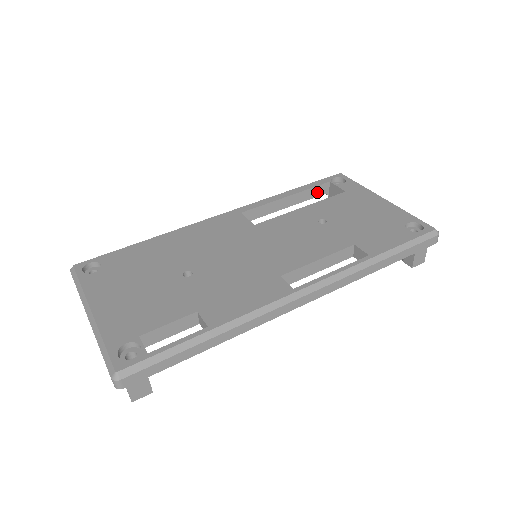
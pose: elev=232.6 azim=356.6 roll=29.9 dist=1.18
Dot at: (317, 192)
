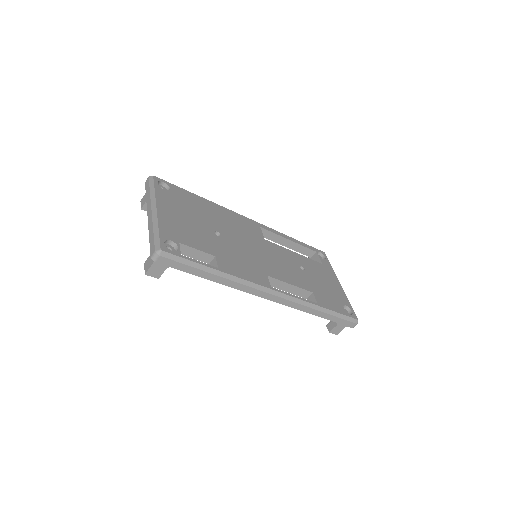
Dot at: (306, 252)
